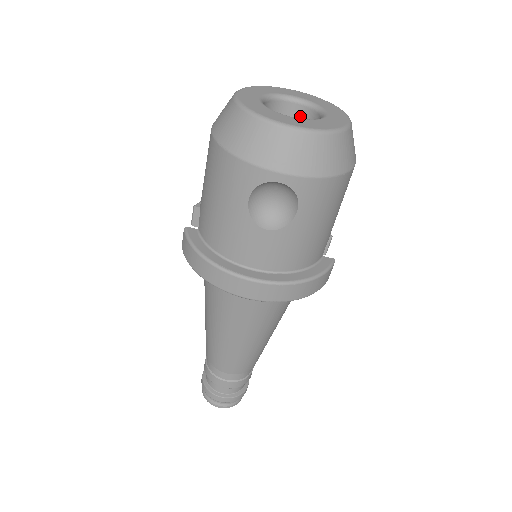
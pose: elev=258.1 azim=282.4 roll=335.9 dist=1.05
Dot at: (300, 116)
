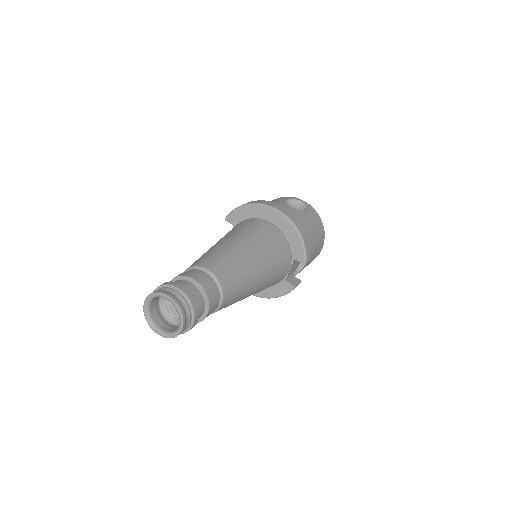
Dot at: occluded
